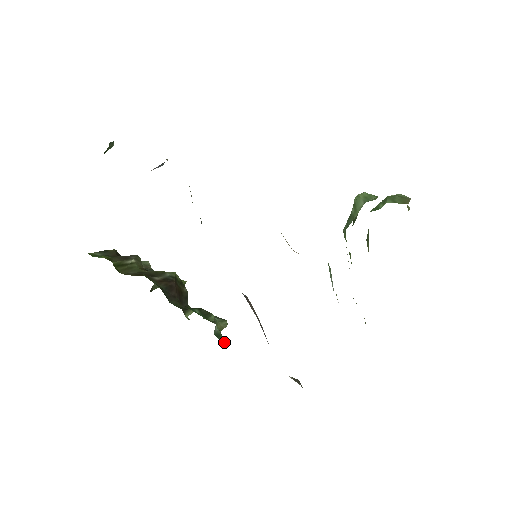
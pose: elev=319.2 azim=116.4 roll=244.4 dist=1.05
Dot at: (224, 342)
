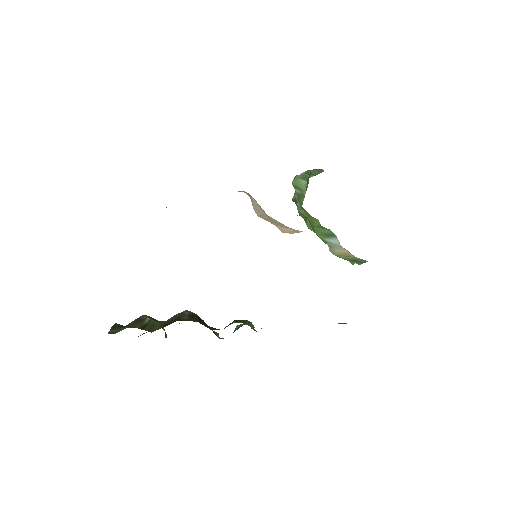
Dot at: occluded
